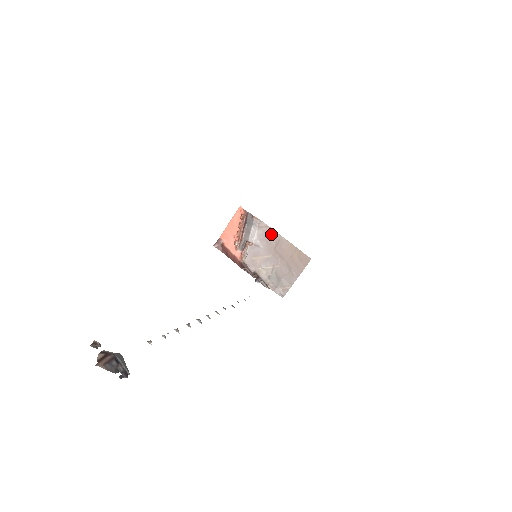
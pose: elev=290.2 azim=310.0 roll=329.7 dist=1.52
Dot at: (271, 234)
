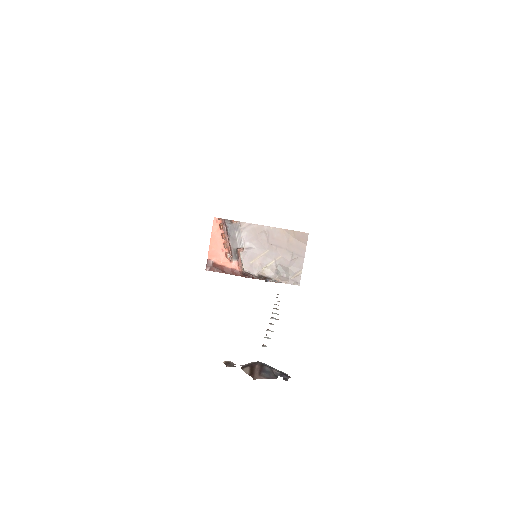
Dot at: (257, 230)
